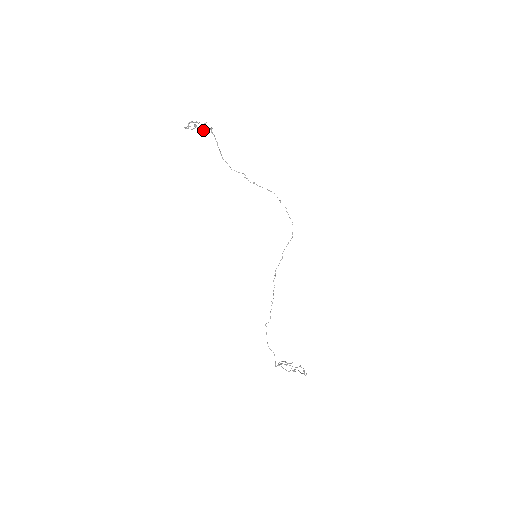
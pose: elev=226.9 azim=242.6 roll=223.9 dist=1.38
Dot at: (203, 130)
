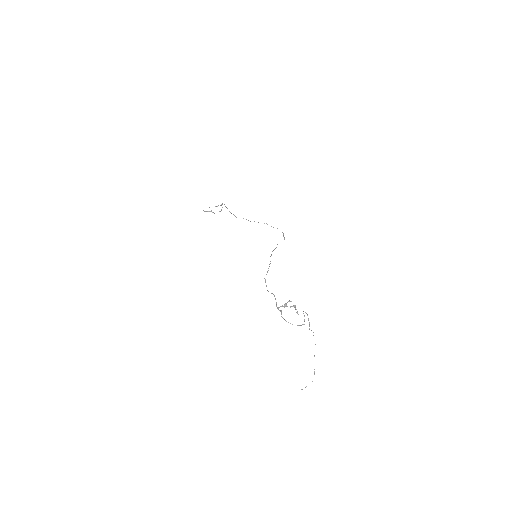
Dot at: occluded
